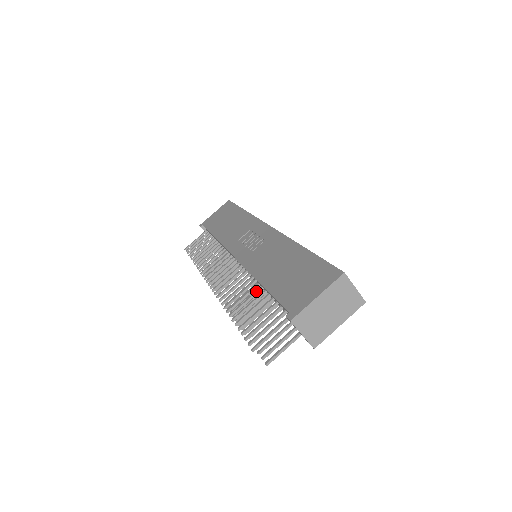
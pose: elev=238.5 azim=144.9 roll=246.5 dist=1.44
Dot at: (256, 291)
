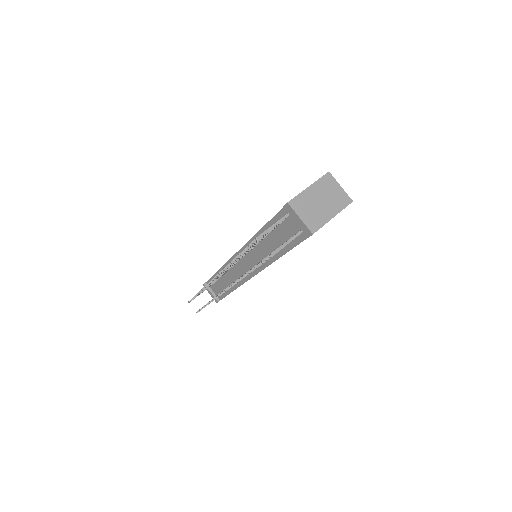
Dot at: occluded
